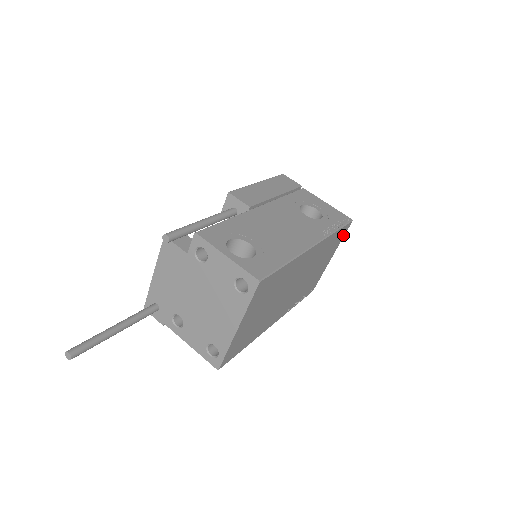
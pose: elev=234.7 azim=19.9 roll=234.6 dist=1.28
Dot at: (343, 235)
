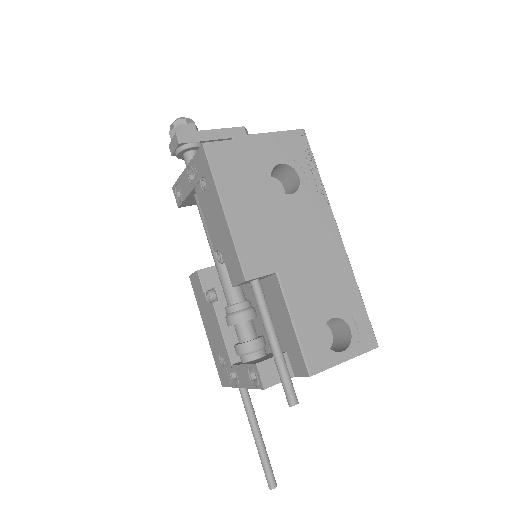
Dot at: occluded
